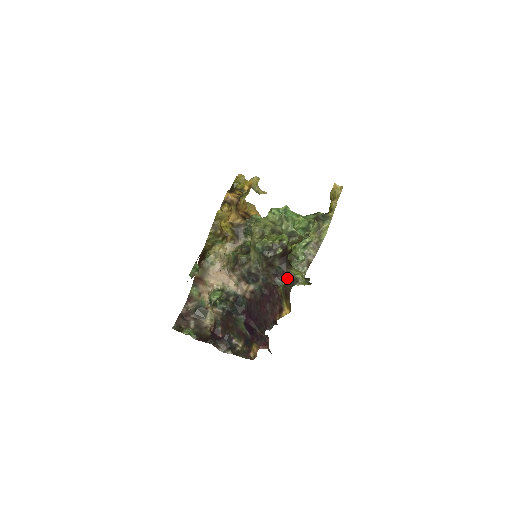
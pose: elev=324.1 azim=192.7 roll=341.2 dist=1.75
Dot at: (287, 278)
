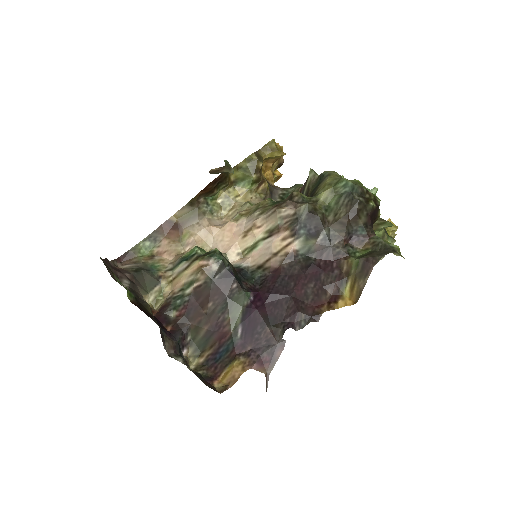
Dot at: (368, 248)
